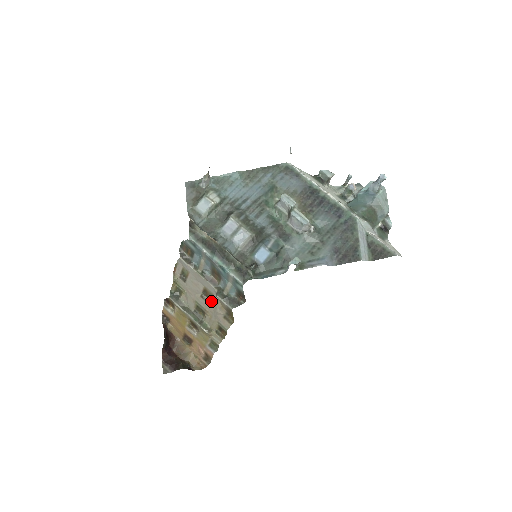
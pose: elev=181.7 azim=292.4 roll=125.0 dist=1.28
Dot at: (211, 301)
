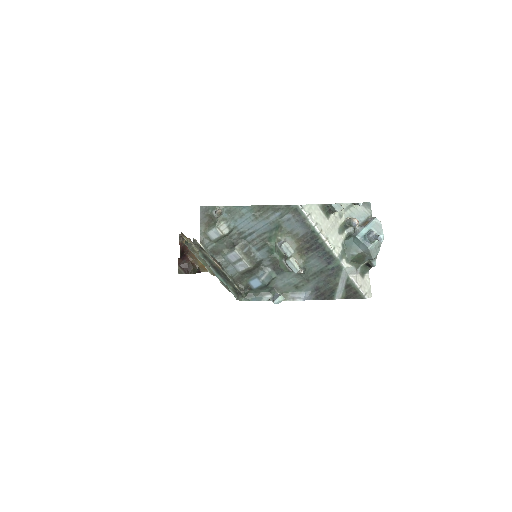
Dot at: occluded
